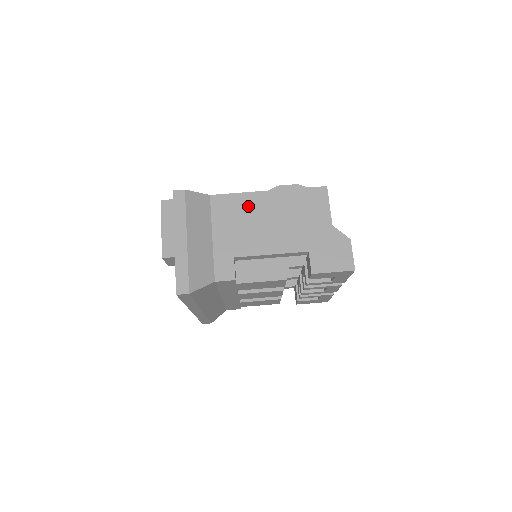
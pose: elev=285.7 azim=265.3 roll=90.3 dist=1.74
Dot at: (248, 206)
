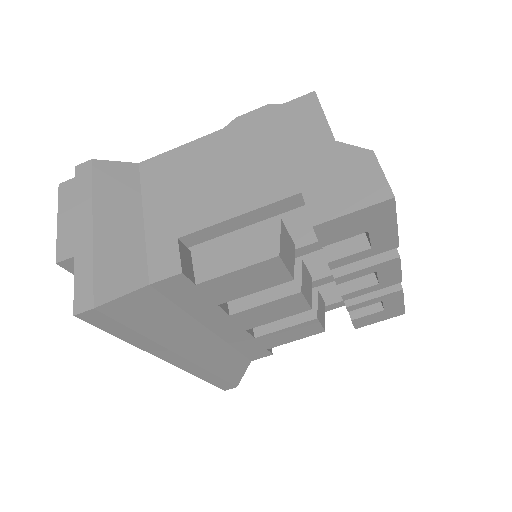
Dot at: (194, 159)
